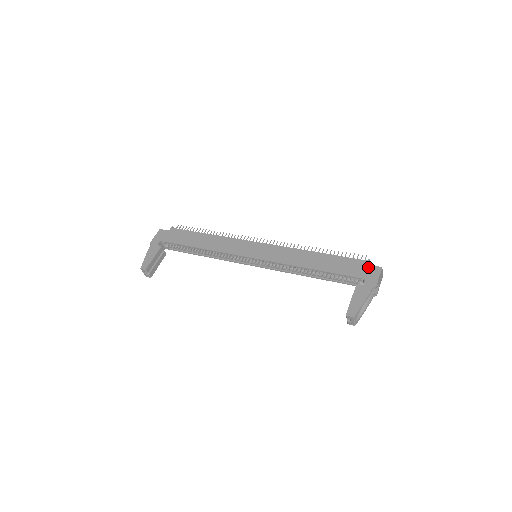
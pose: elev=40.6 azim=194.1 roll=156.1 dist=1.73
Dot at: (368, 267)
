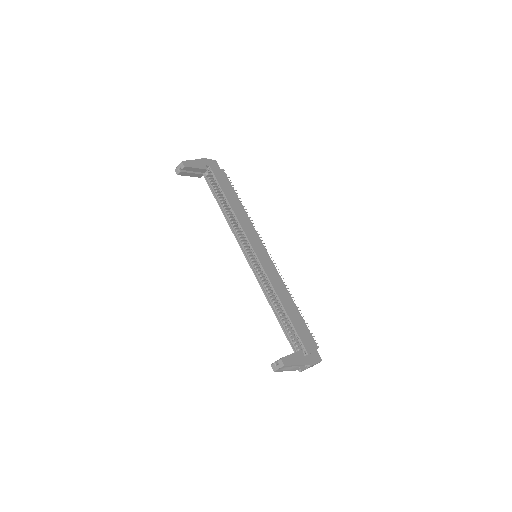
Dot at: (315, 350)
